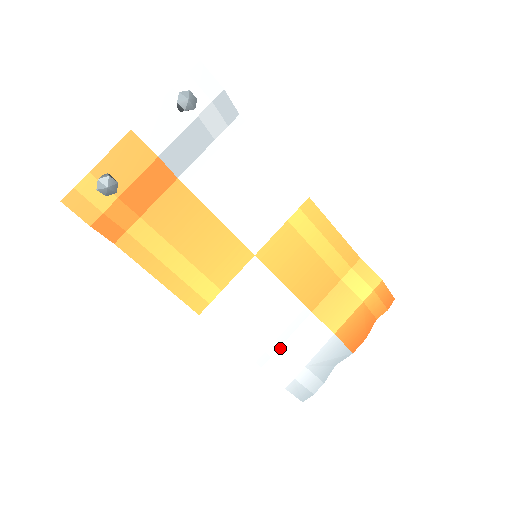
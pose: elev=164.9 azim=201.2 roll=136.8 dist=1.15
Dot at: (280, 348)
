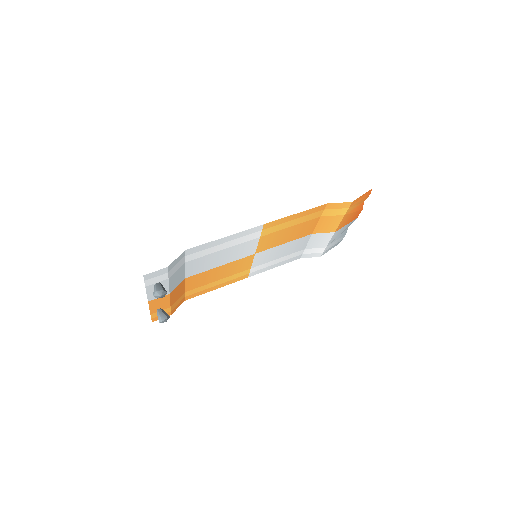
Dot at: (305, 250)
